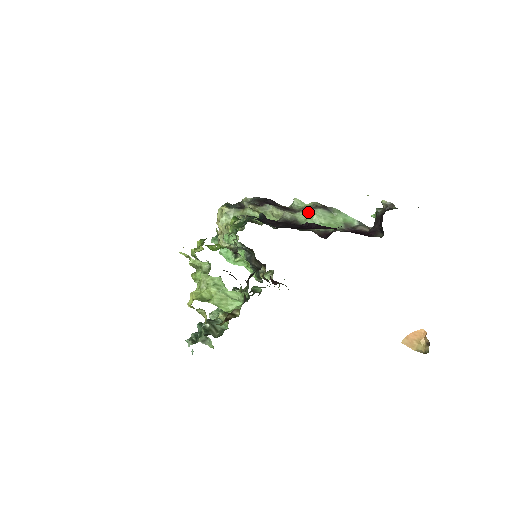
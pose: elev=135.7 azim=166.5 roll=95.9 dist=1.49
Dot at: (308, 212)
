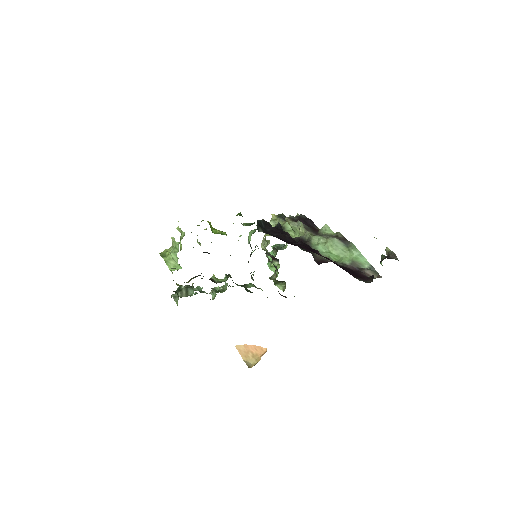
Dot at: (324, 238)
